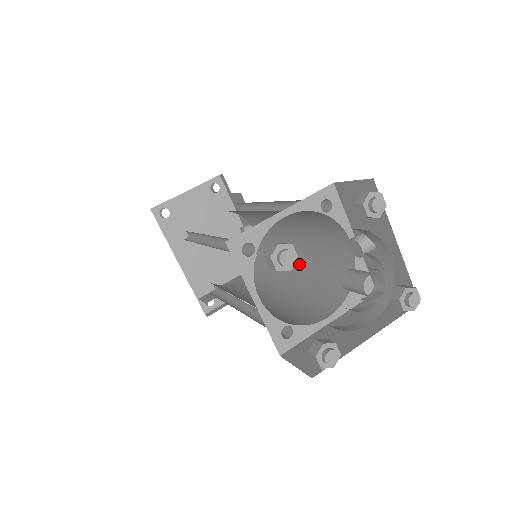
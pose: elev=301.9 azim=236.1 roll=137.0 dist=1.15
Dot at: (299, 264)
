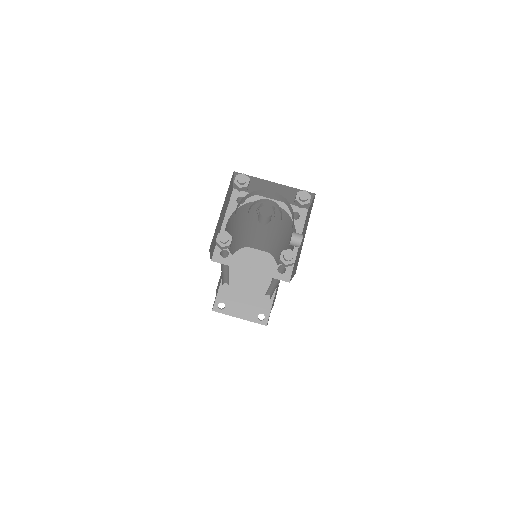
Dot at: occluded
